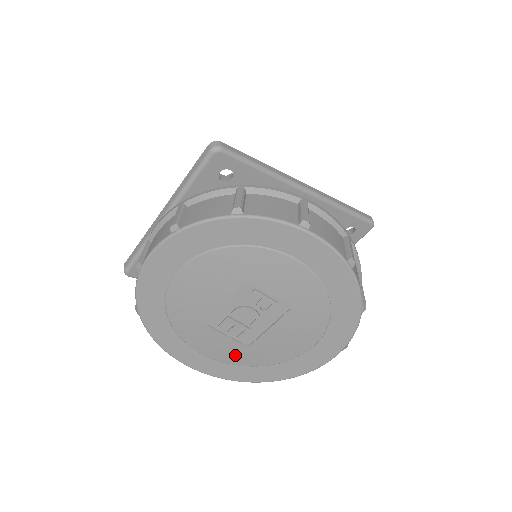
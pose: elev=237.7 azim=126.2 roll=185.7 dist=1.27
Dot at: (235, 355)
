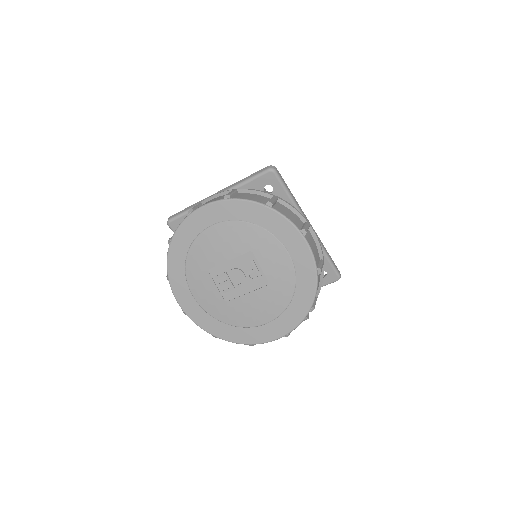
Dot at: (213, 305)
